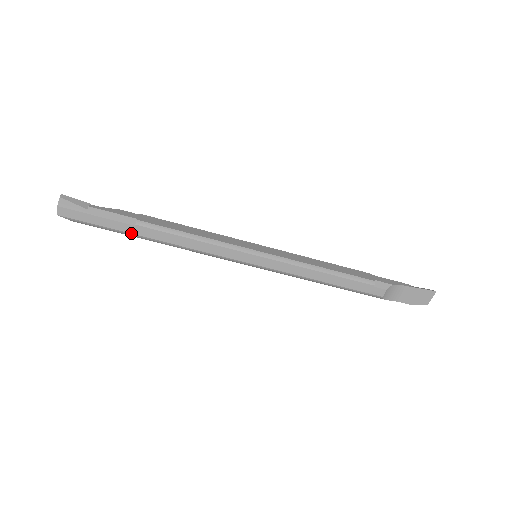
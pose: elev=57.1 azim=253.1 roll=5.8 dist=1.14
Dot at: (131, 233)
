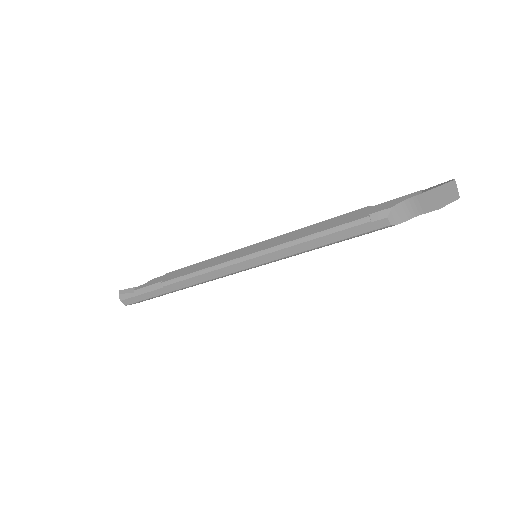
Dot at: (166, 293)
